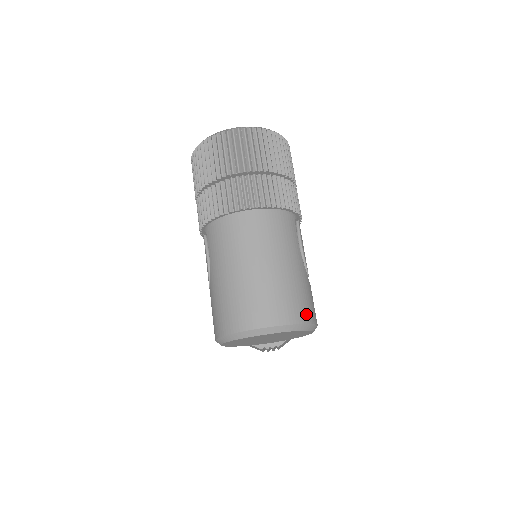
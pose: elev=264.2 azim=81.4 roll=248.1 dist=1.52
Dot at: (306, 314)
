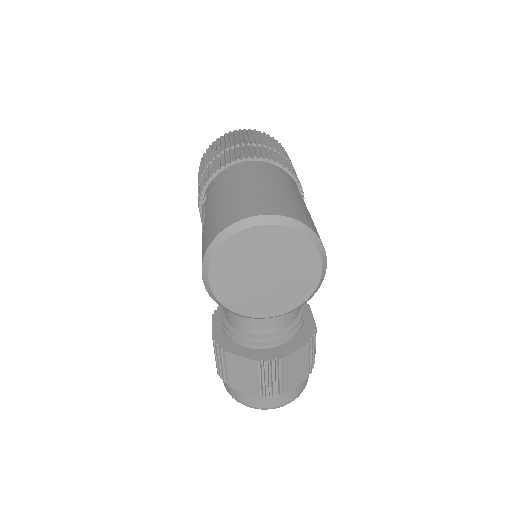
Dot at: (311, 226)
